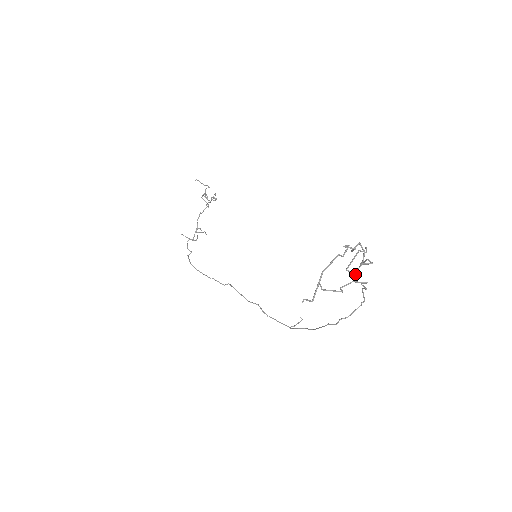
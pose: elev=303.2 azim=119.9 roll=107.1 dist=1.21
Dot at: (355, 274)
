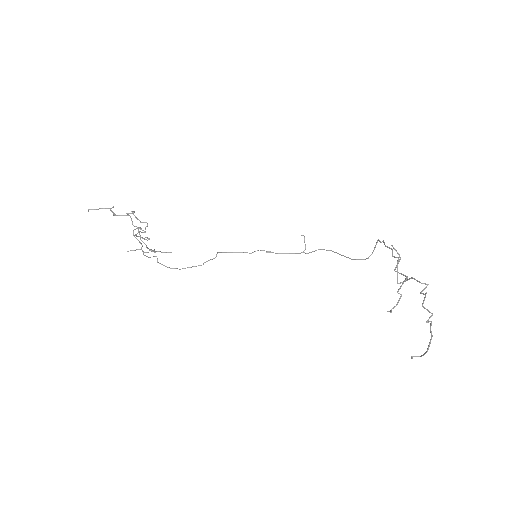
Dot at: (405, 281)
